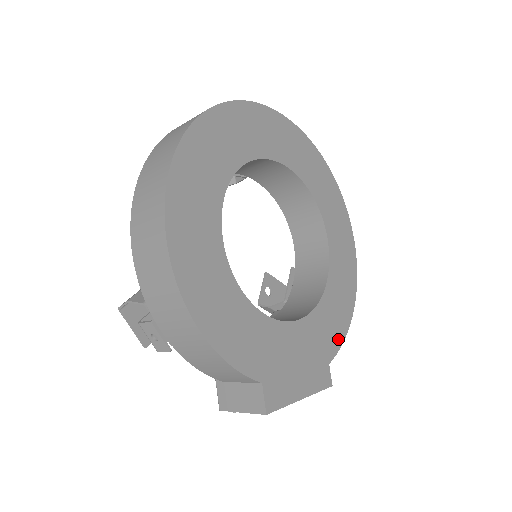
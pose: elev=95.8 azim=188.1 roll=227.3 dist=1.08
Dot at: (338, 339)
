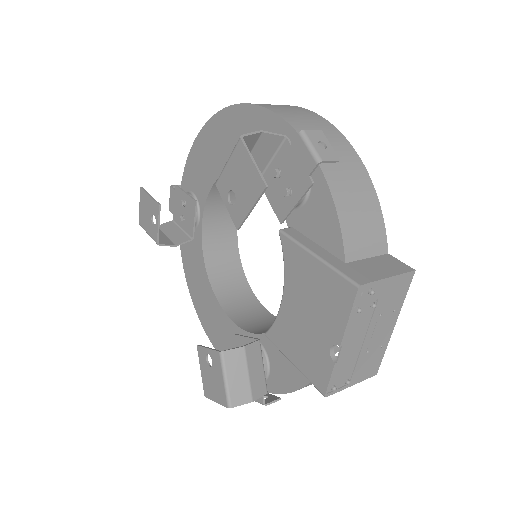
Dot at: occluded
